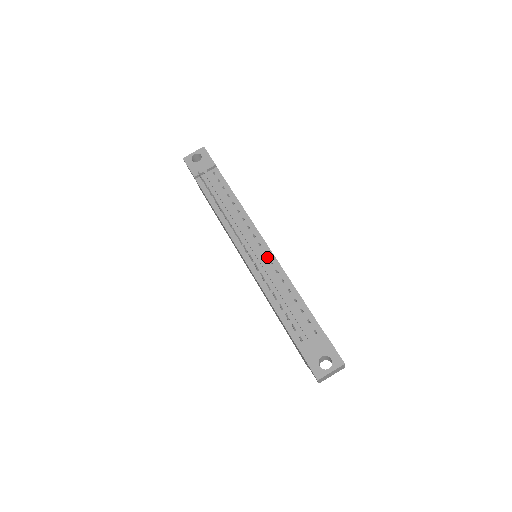
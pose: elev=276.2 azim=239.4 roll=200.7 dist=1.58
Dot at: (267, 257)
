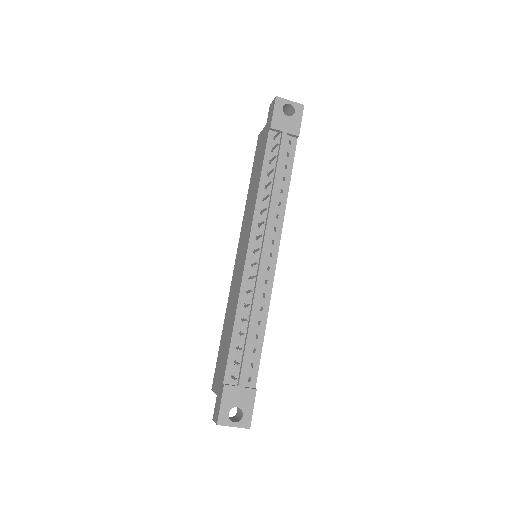
Dot at: (267, 274)
